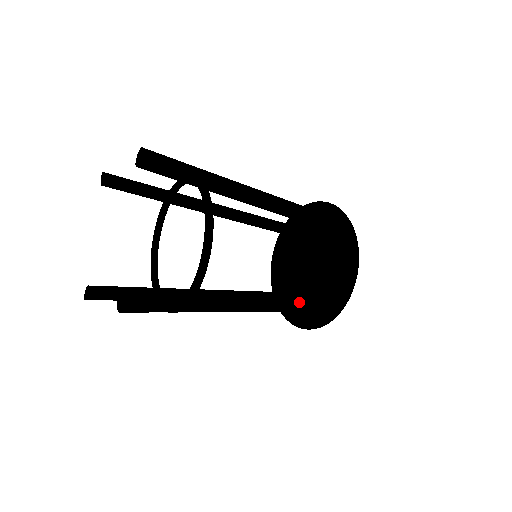
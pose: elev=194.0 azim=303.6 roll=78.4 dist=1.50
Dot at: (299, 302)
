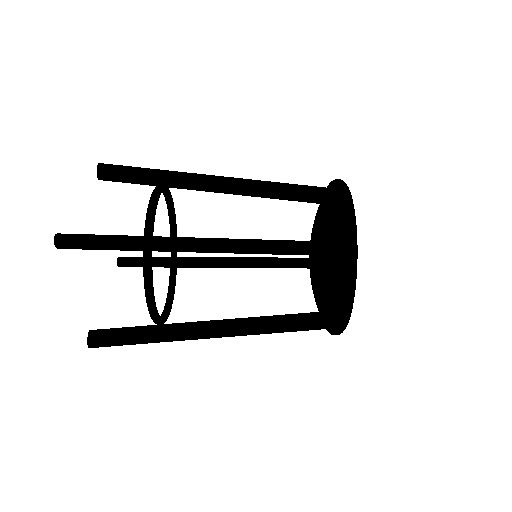
Dot at: (287, 240)
